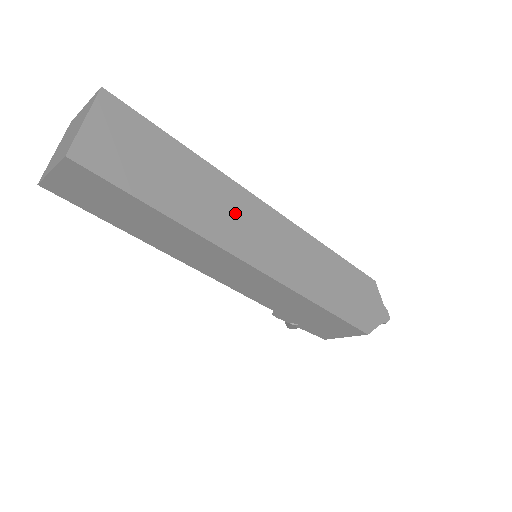
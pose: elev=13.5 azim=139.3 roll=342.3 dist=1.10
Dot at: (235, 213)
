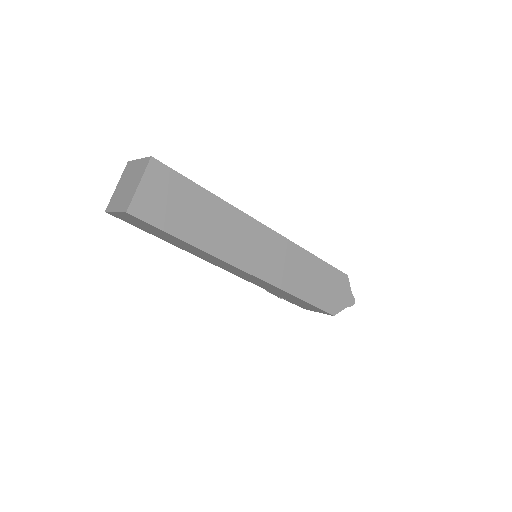
Dot at: (240, 236)
